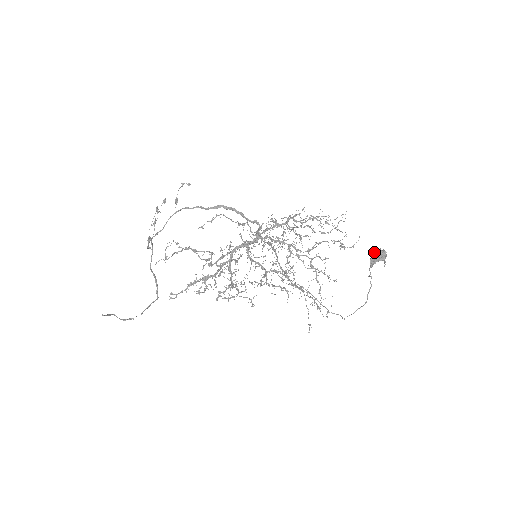
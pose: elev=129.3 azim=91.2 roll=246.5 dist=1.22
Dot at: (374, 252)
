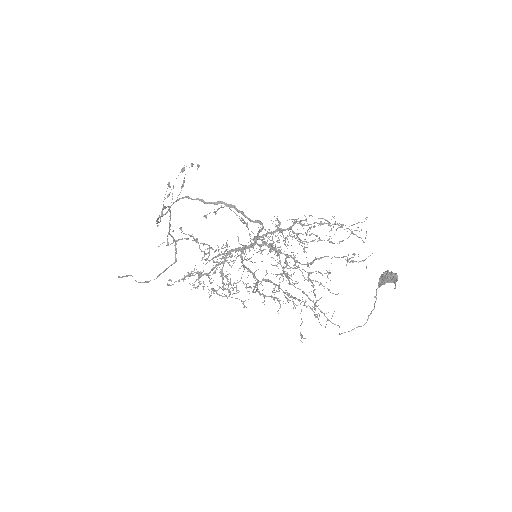
Dot at: (383, 275)
